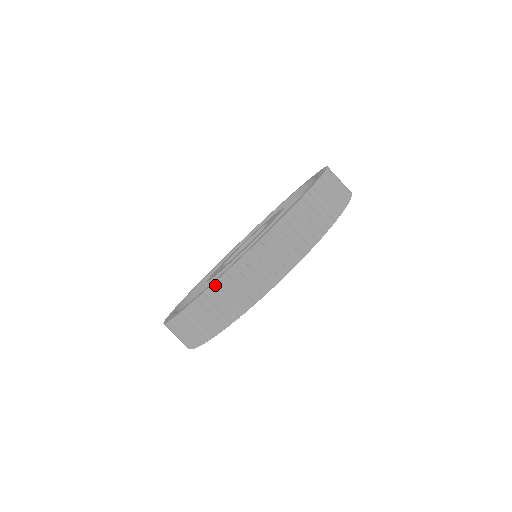
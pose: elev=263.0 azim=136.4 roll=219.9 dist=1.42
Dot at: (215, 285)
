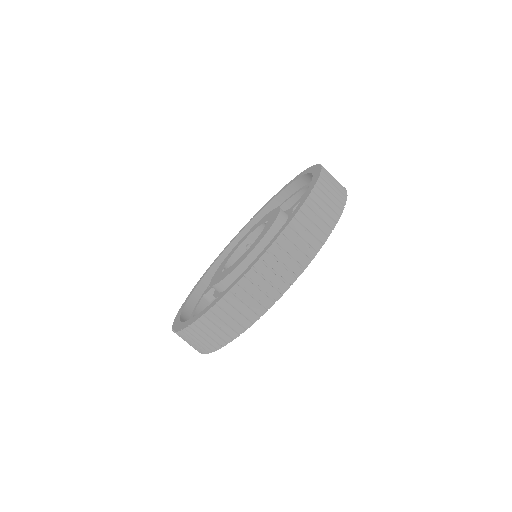
Dot at: (176, 333)
